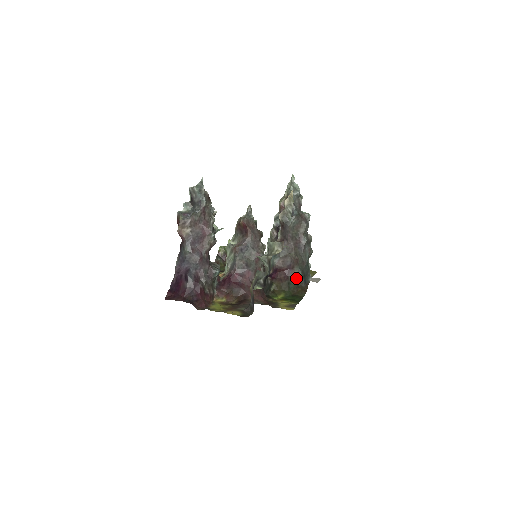
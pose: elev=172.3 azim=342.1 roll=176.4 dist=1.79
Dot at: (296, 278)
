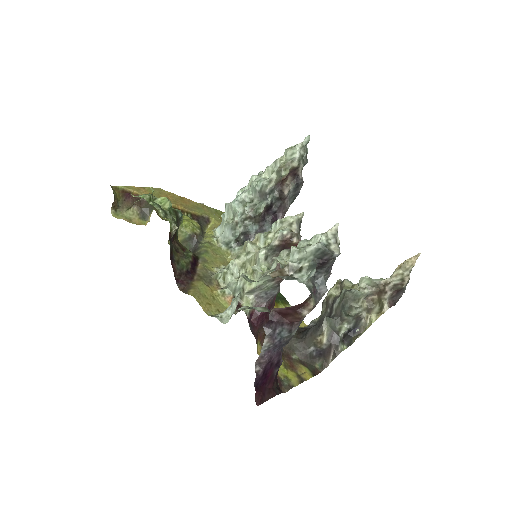
Dot at: occluded
